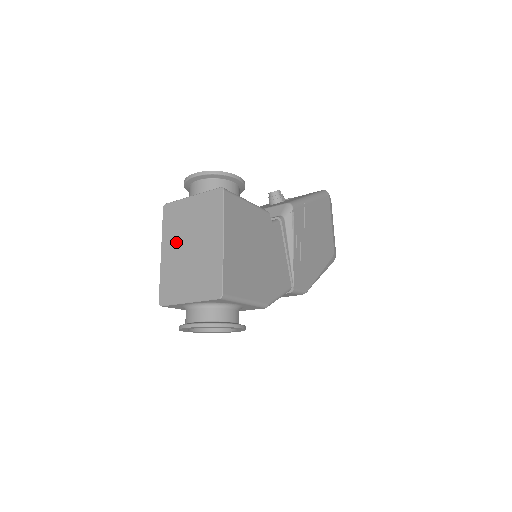
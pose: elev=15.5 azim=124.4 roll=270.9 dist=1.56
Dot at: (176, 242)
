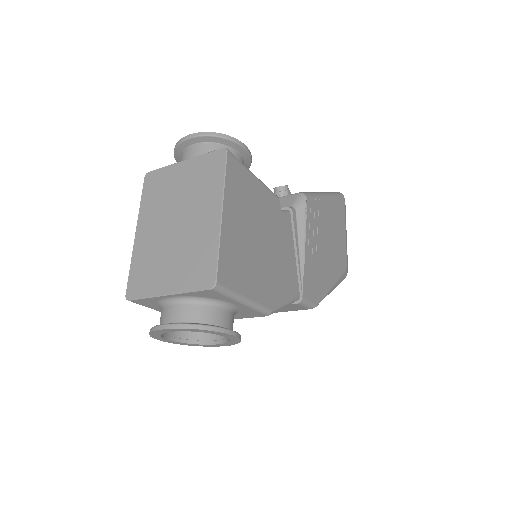
Dot at: (157, 217)
